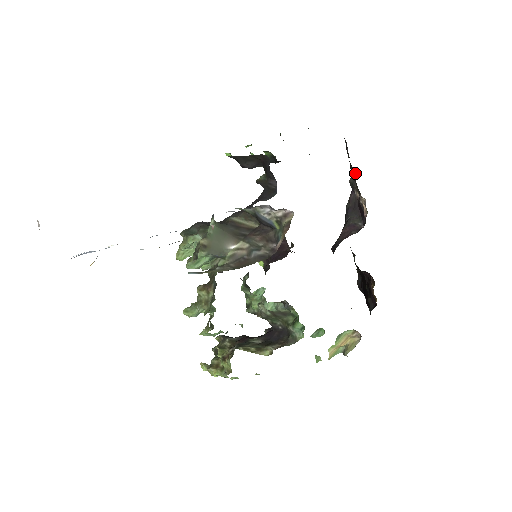
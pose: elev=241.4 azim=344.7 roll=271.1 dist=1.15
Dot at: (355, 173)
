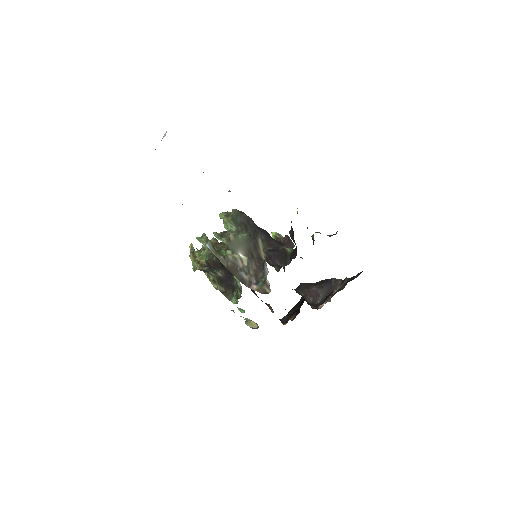
Dot at: occluded
